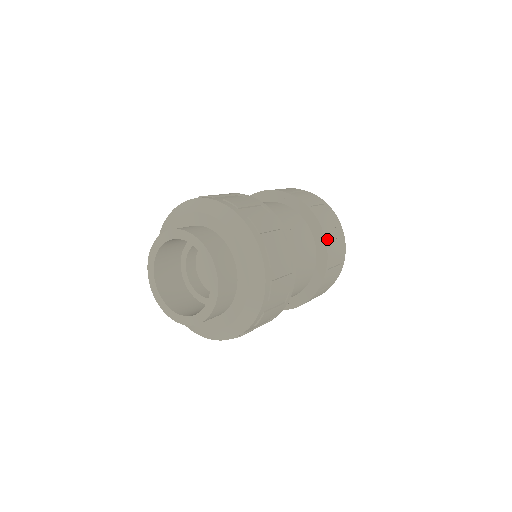
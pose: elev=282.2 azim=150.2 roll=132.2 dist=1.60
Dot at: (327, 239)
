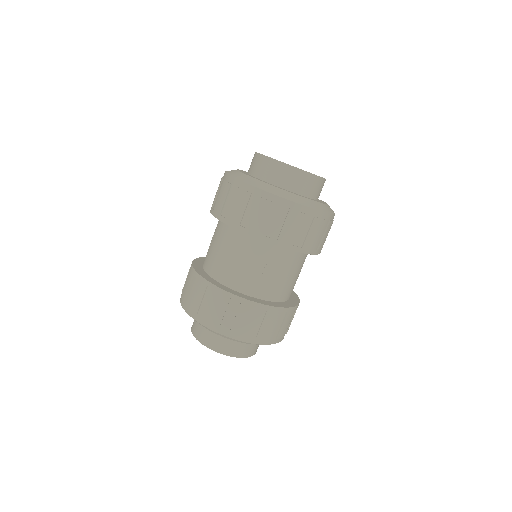
Dot at: (300, 249)
